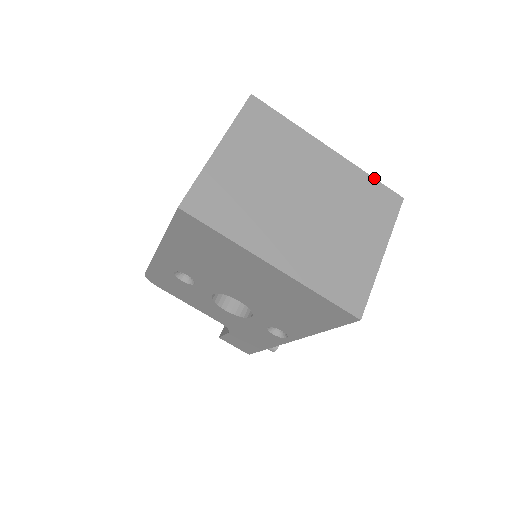
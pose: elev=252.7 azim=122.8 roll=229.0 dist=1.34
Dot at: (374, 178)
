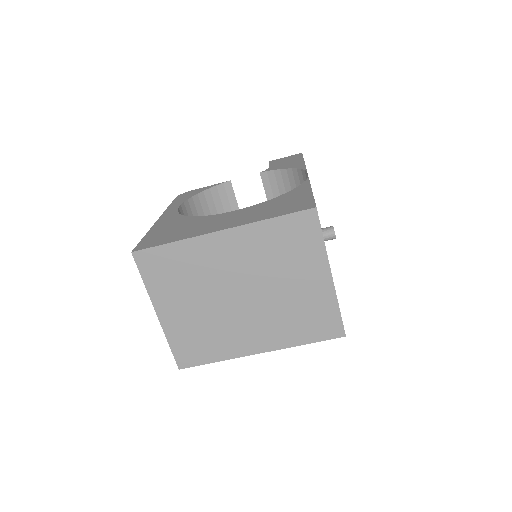
Dot at: (276, 217)
